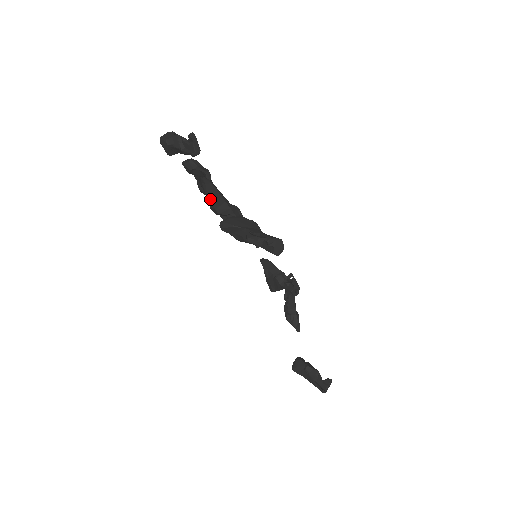
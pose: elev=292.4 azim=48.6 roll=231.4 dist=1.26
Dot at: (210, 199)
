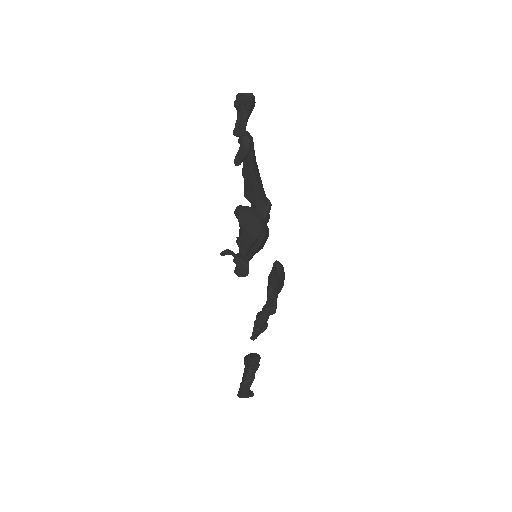
Dot at: (244, 179)
